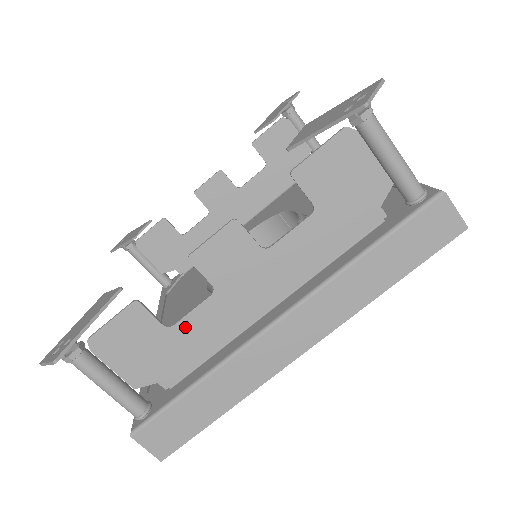
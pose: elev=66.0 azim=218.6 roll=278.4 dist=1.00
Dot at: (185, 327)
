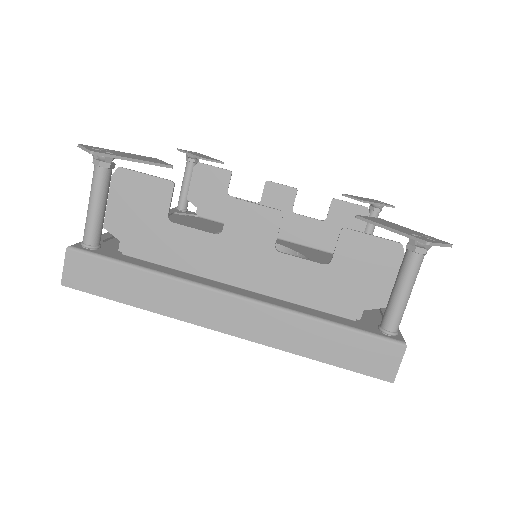
Dot at: (177, 232)
